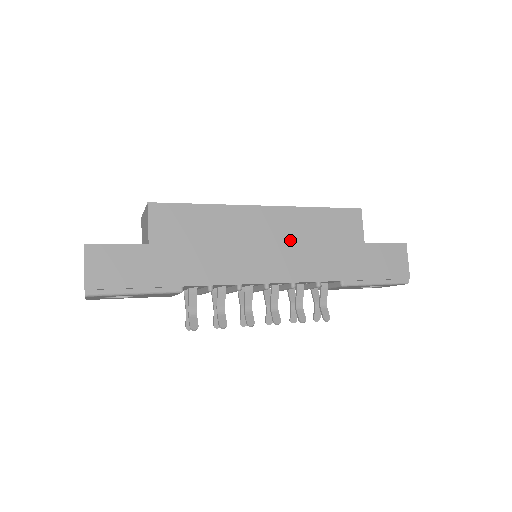
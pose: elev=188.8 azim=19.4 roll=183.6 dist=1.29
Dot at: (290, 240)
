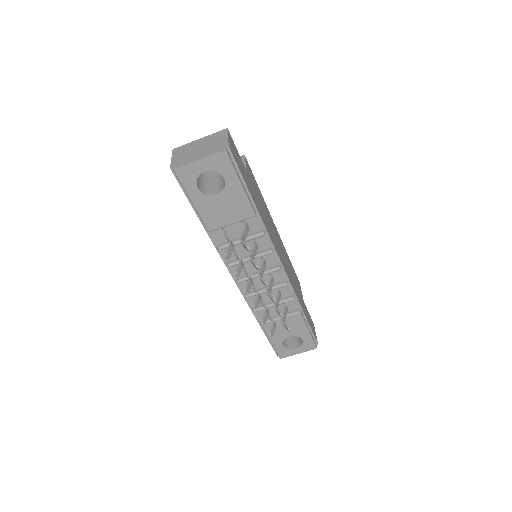
Dot at: (285, 257)
